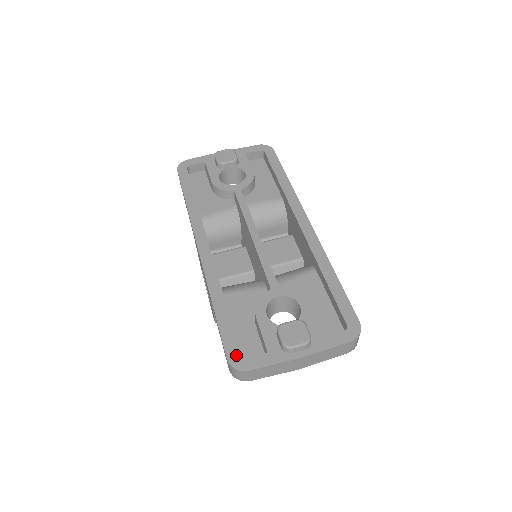
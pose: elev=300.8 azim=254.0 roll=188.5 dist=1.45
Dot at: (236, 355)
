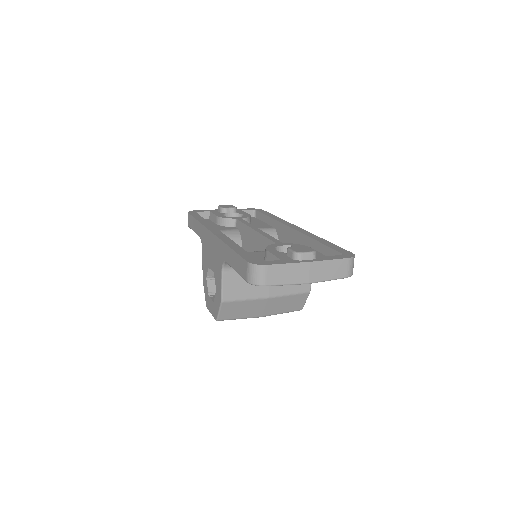
Dot at: (255, 260)
